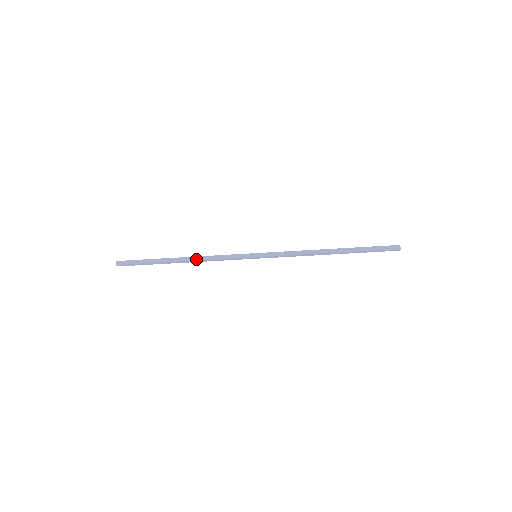
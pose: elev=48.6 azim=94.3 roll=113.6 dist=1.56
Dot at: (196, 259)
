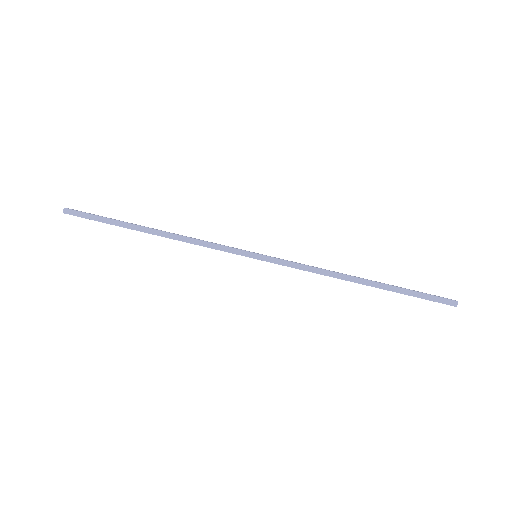
Dot at: (174, 233)
